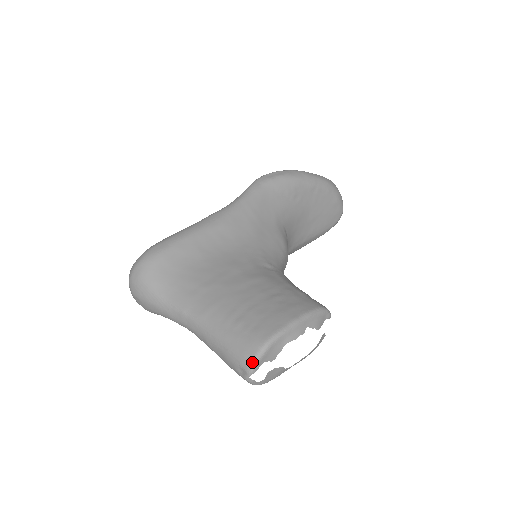
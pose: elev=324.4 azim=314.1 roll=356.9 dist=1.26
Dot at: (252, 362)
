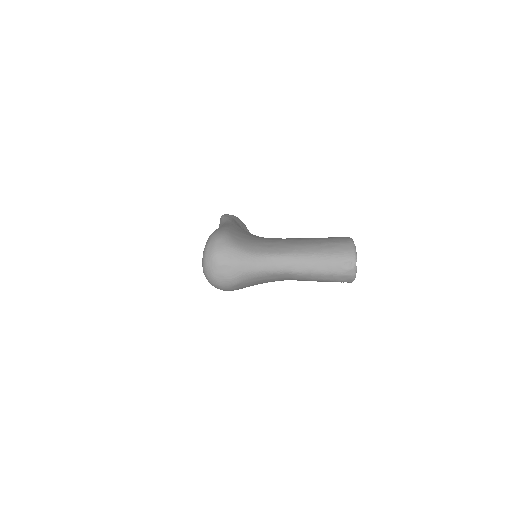
Dot at: (354, 252)
